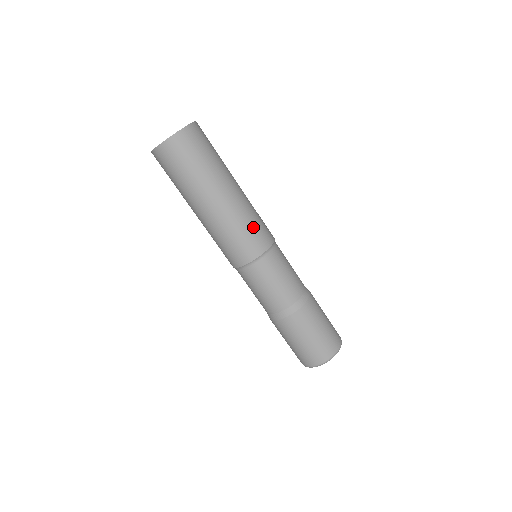
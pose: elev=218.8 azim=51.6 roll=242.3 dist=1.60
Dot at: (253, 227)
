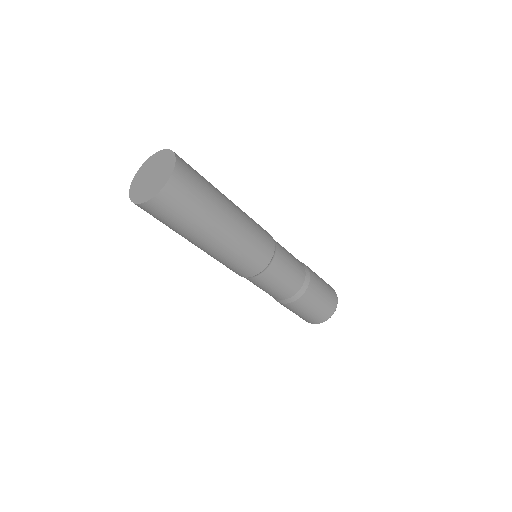
Dot at: (259, 236)
